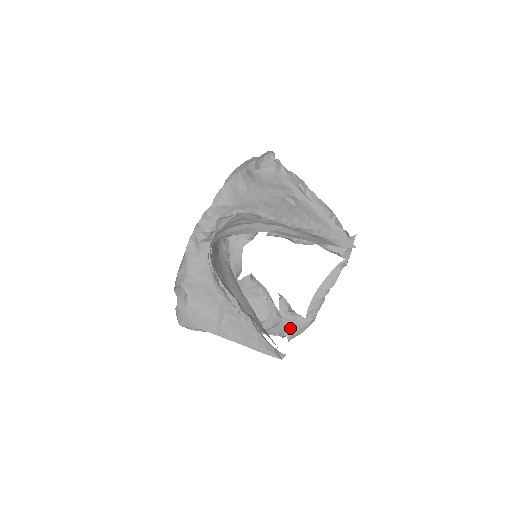
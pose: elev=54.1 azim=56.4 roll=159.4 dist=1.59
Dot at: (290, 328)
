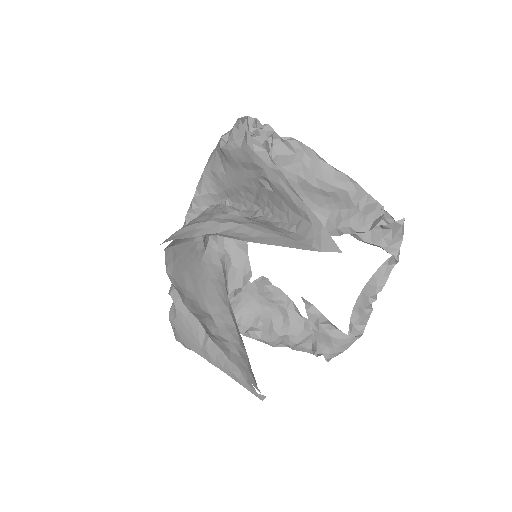
Dot at: (326, 345)
